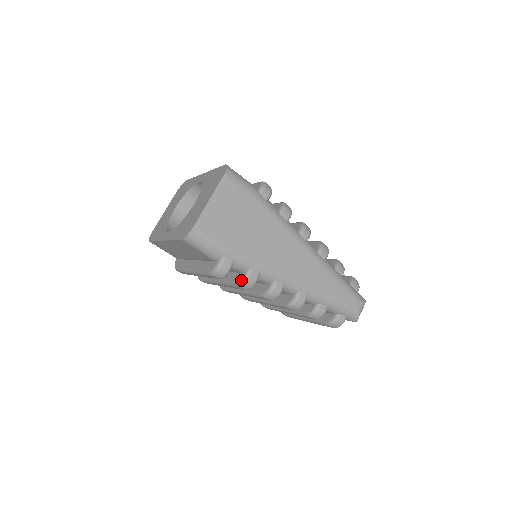
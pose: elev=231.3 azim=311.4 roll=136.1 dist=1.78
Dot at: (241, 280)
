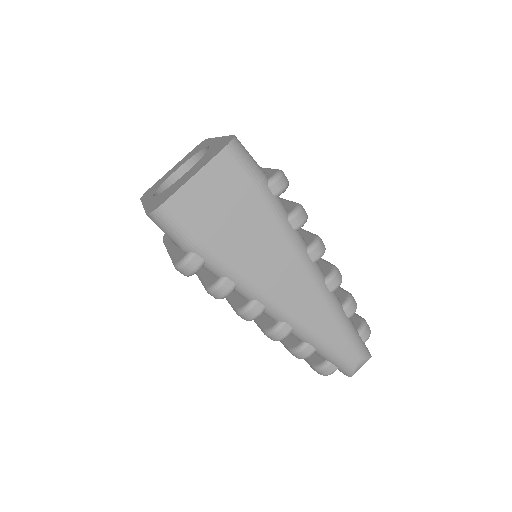
Dot at: (211, 286)
